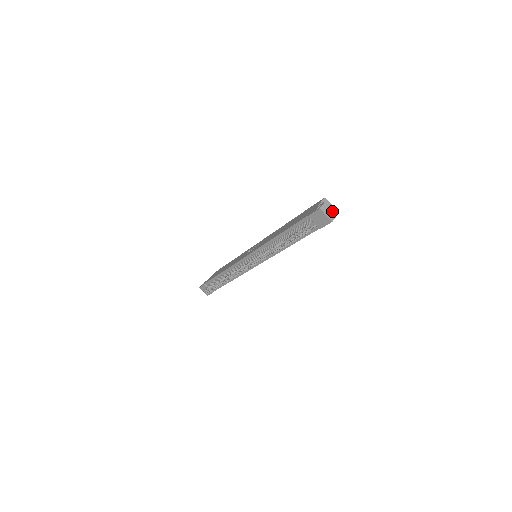
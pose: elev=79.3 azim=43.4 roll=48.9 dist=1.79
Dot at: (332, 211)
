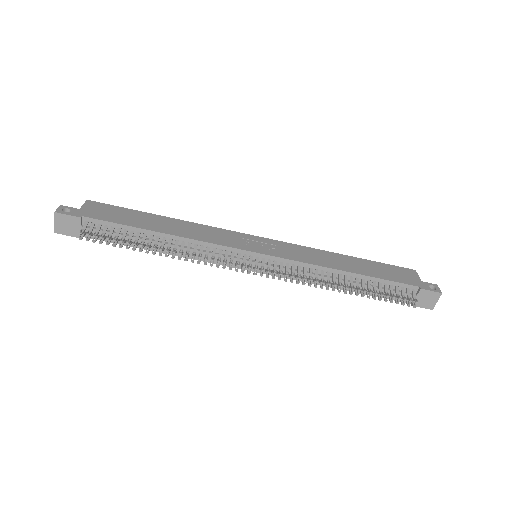
Dot at: occluded
